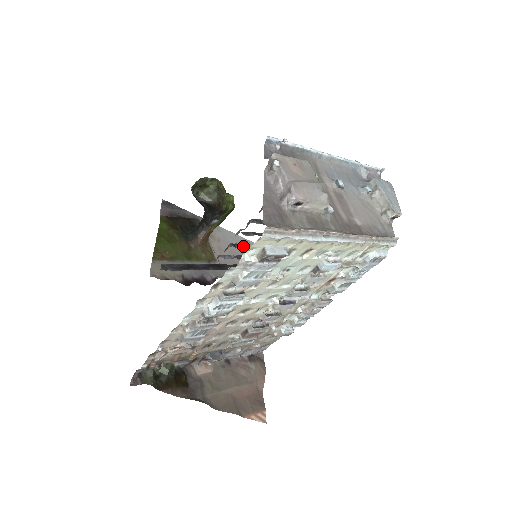
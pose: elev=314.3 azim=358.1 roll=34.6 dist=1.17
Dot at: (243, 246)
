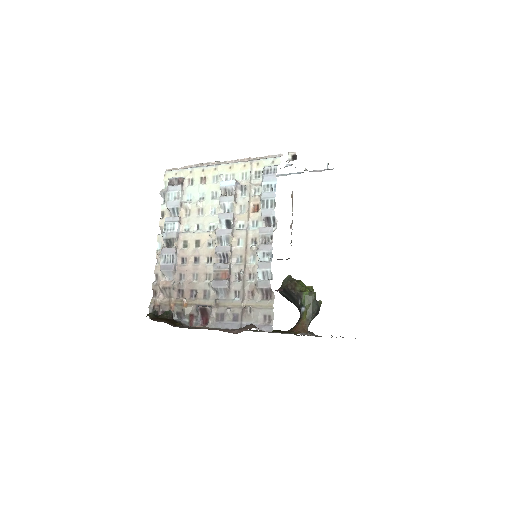
Dot at: occluded
